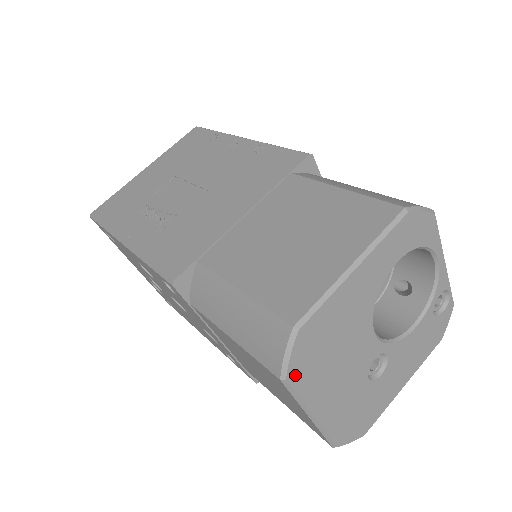
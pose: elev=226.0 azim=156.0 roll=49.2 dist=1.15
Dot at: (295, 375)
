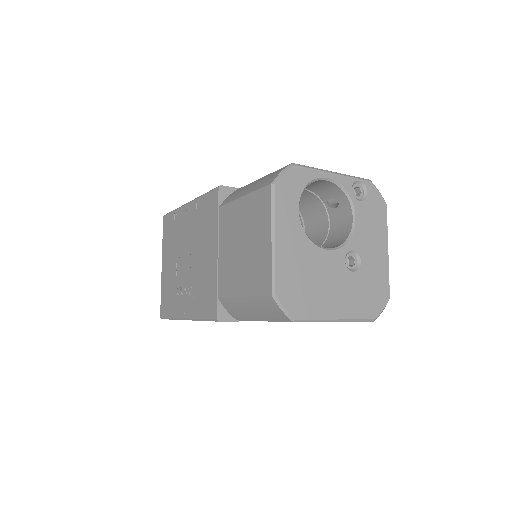
Dot at: (299, 313)
